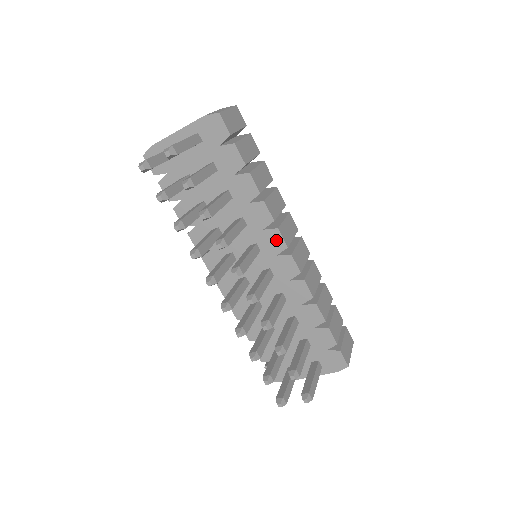
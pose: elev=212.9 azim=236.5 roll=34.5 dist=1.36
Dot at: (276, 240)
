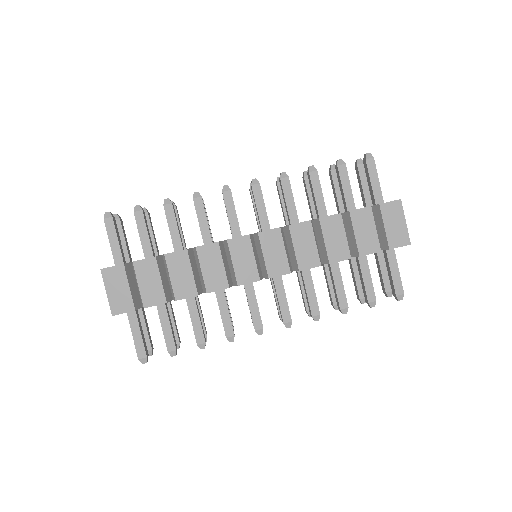
Dot at: occluded
